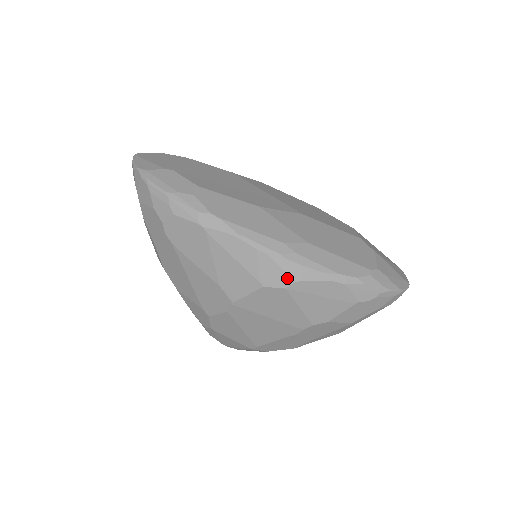
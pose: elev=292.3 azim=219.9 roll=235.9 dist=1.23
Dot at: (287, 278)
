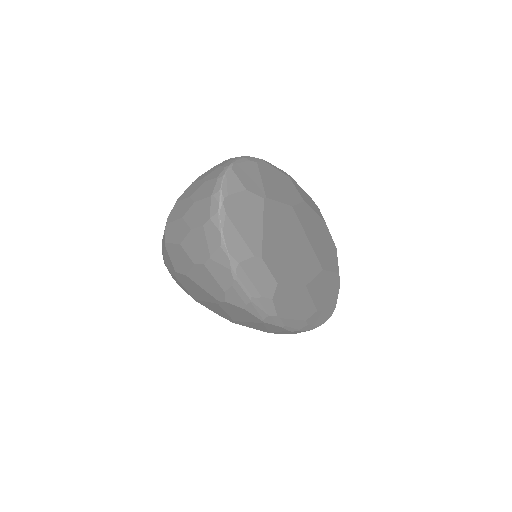
Dot at: occluded
